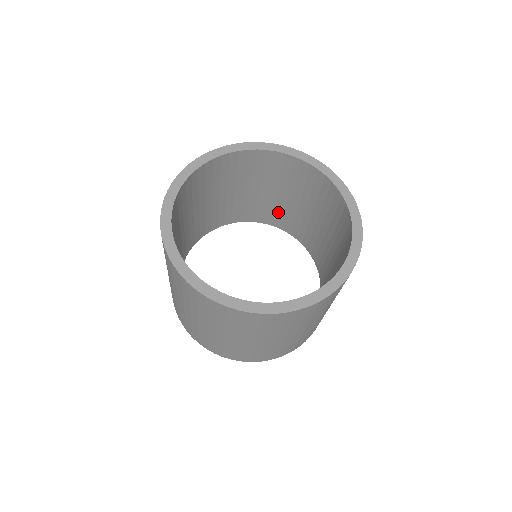
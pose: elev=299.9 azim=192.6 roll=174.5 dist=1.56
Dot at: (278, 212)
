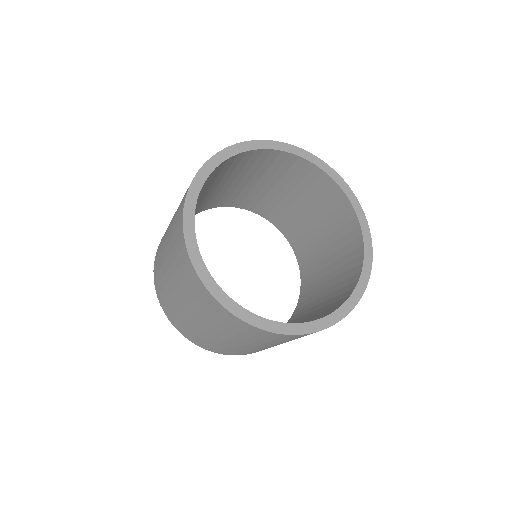
Dot at: (206, 201)
